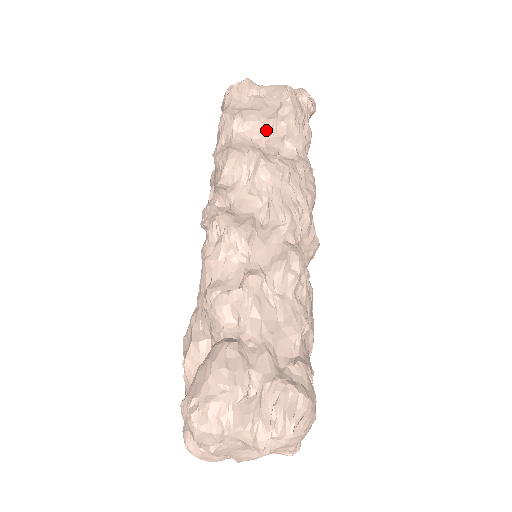
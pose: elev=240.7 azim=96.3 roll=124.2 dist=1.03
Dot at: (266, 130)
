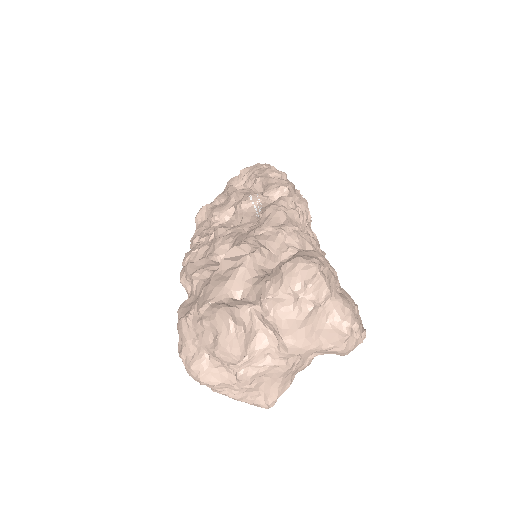
Dot at: occluded
